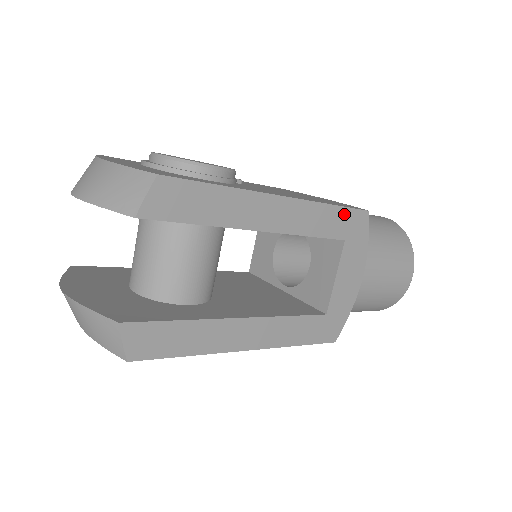
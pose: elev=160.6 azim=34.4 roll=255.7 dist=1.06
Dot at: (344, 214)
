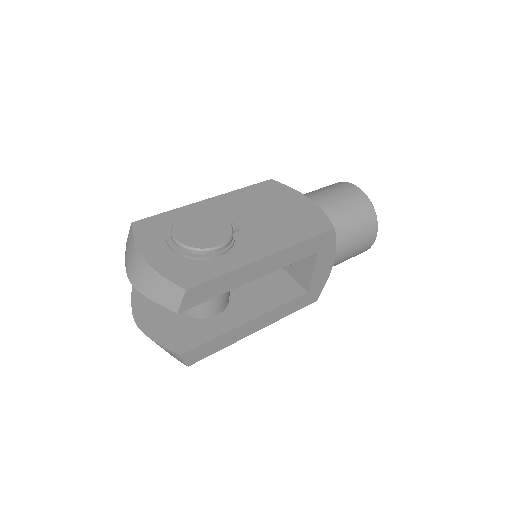
Dot at: (315, 240)
